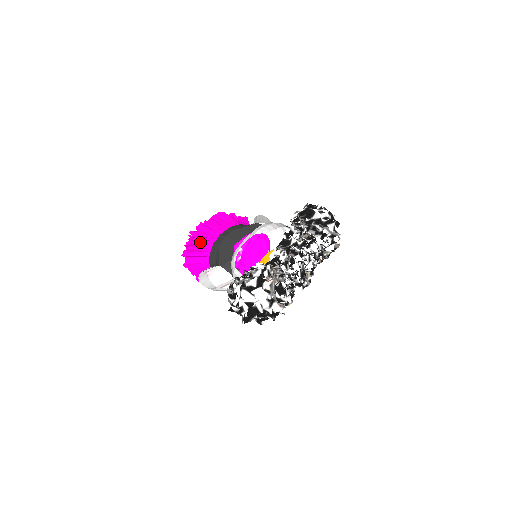
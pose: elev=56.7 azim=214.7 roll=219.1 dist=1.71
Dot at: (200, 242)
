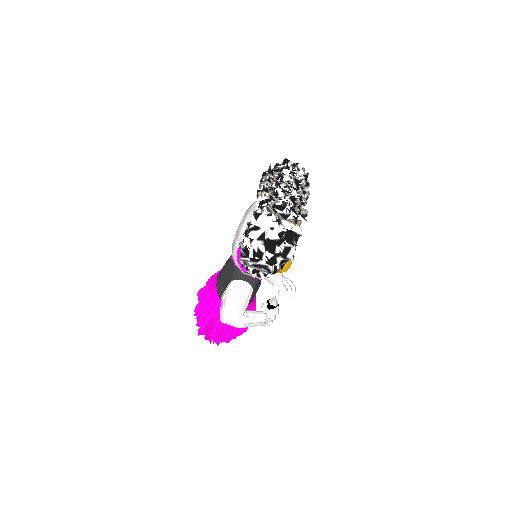
Dot at: (205, 299)
